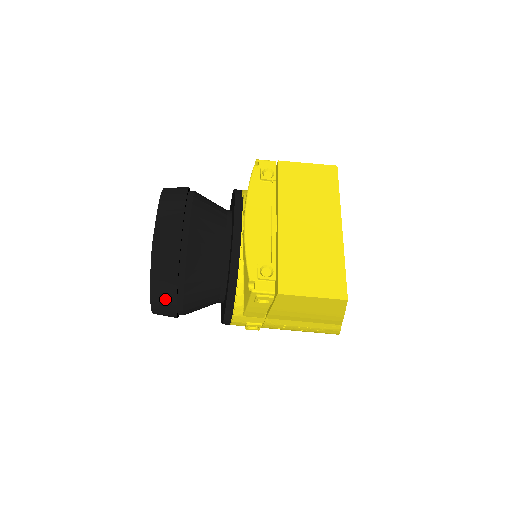
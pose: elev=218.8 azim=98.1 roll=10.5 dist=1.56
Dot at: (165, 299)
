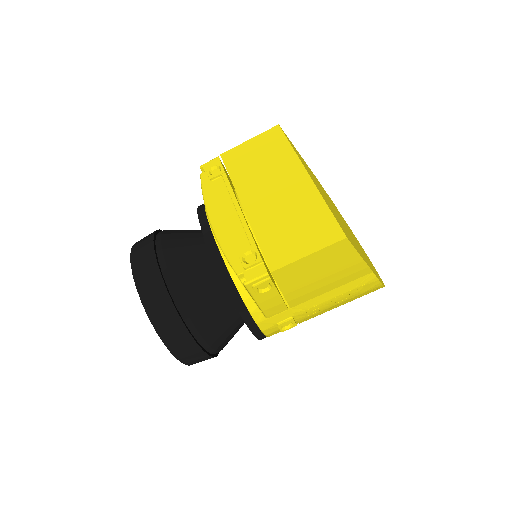
Dot at: (182, 343)
